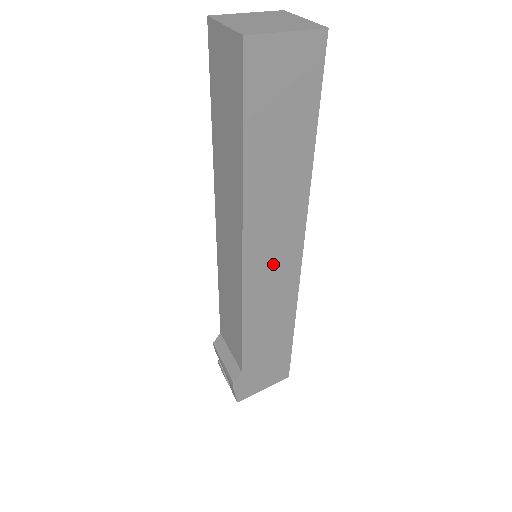
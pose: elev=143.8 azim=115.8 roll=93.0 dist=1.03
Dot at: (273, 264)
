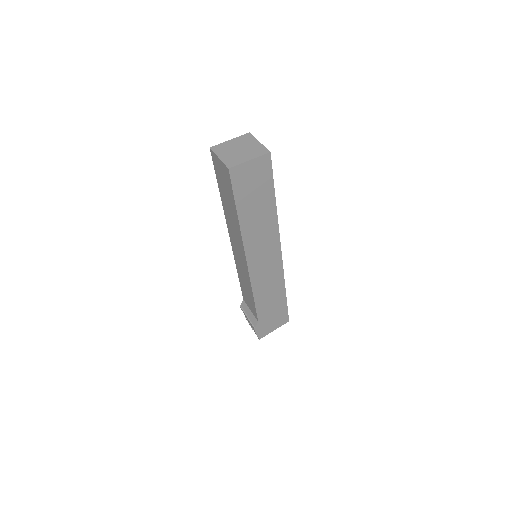
Dot at: (265, 262)
